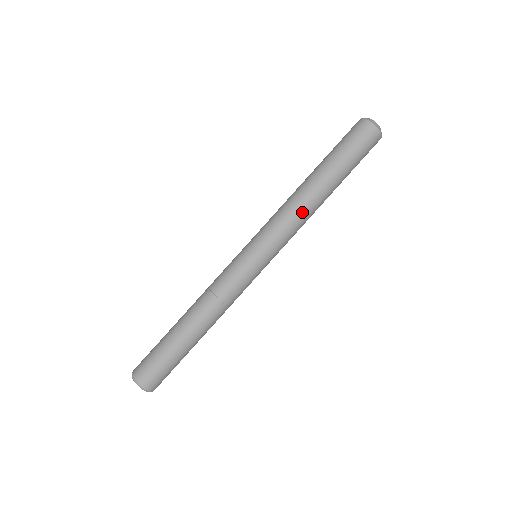
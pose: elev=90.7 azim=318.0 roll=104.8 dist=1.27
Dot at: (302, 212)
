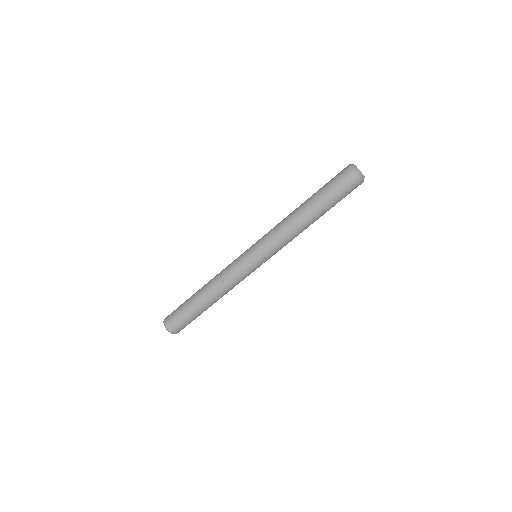
Dot at: (294, 234)
